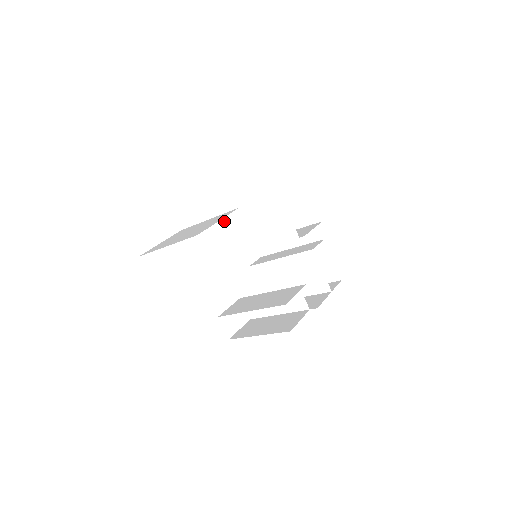
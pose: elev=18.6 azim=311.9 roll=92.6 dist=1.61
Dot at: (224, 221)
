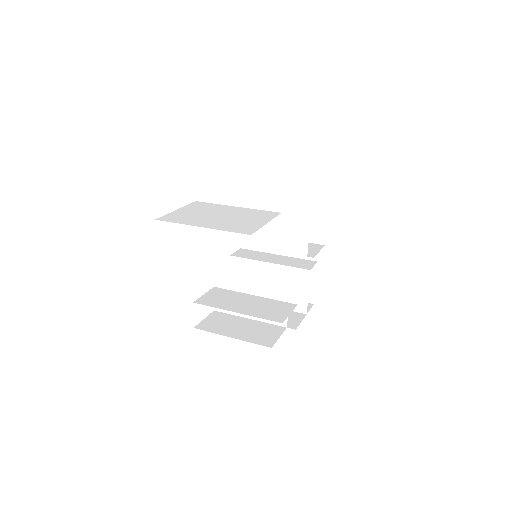
Dot at: occluded
